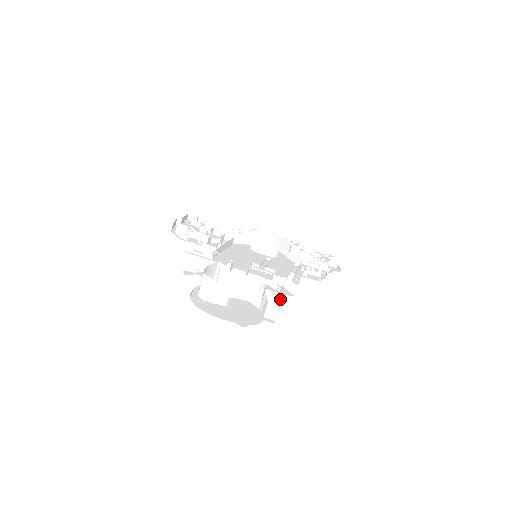
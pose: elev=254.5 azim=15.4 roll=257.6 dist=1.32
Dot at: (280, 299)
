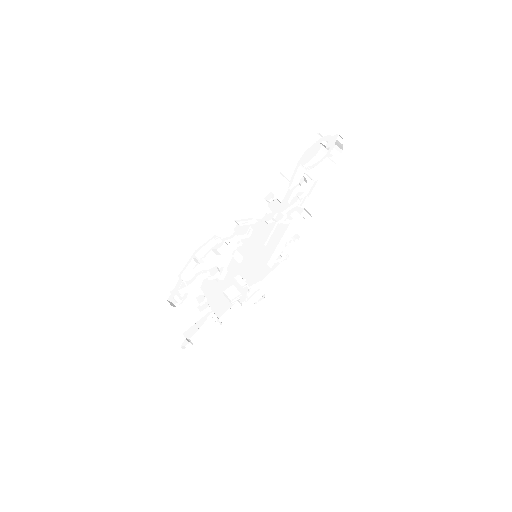
Dot at: (320, 183)
